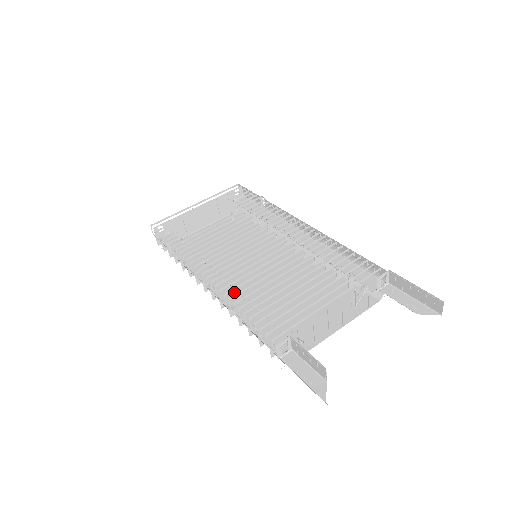
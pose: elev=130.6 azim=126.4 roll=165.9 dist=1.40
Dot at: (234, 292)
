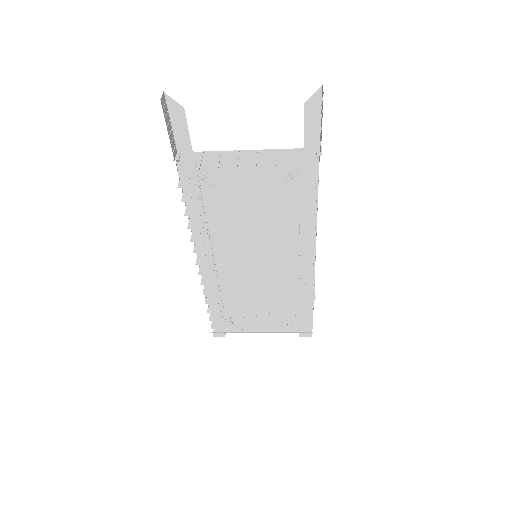
Dot at: (208, 237)
